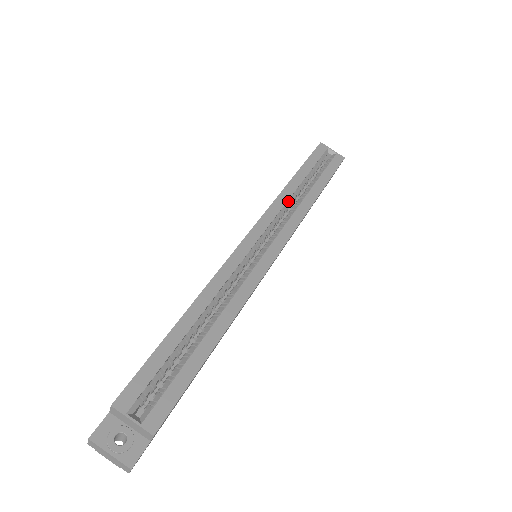
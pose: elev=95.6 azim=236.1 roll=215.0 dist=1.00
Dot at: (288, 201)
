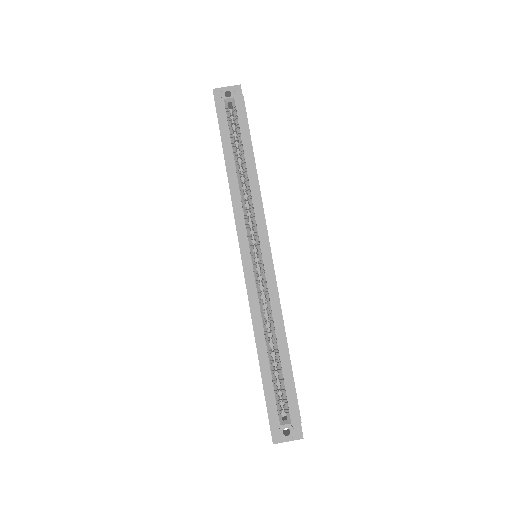
Dot at: (241, 194)
